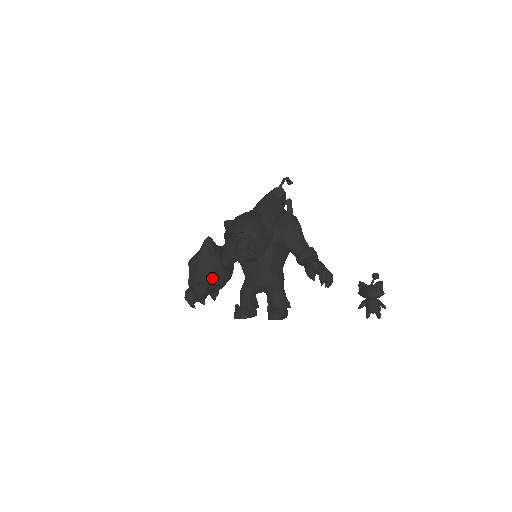
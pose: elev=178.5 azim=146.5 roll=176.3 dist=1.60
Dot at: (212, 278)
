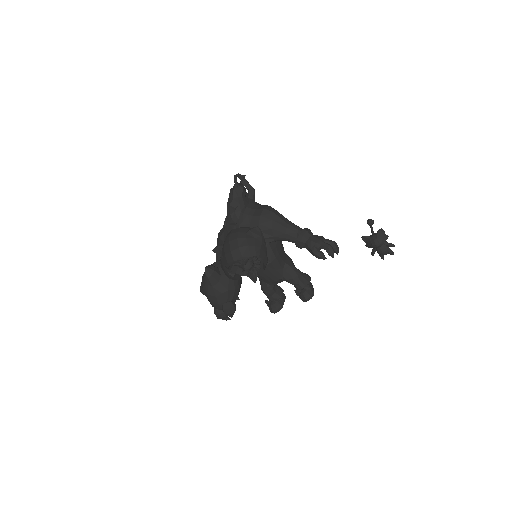
Dot at: (232, 295)
